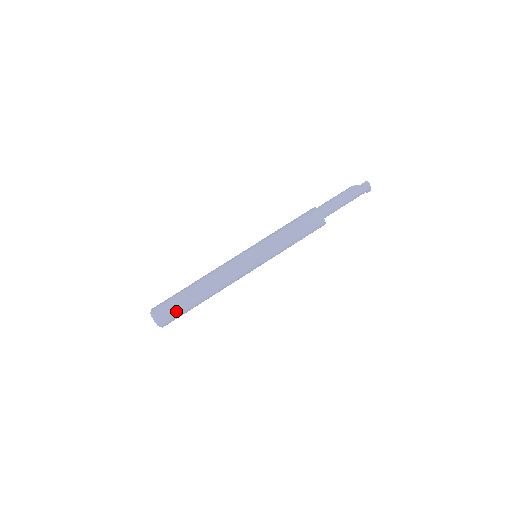
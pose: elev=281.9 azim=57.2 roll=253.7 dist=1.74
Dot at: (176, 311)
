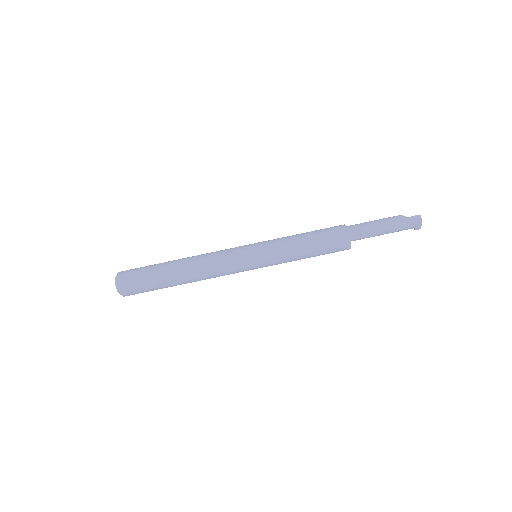
Dot at: (143, 283)
